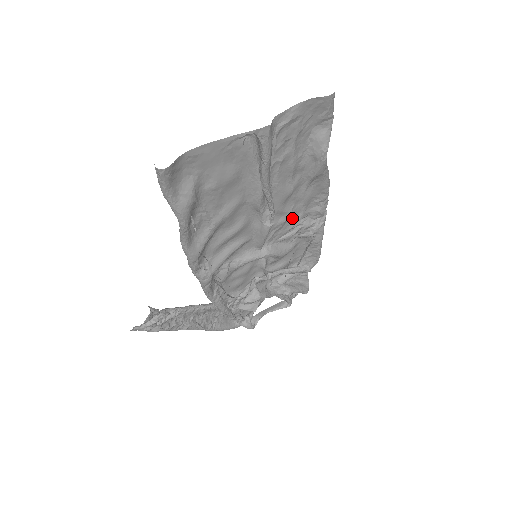
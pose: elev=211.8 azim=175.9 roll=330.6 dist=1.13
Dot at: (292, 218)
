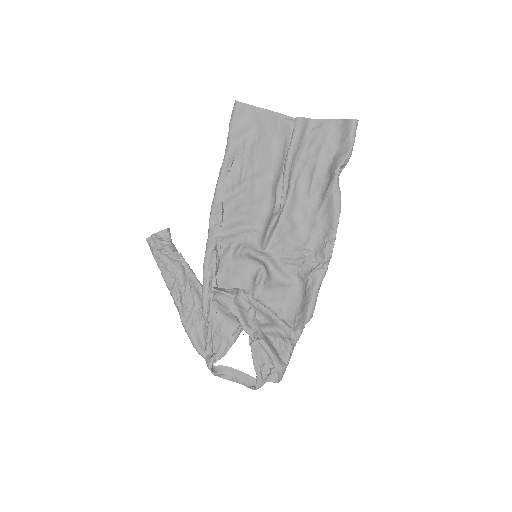
Dot at: (299, 240)
